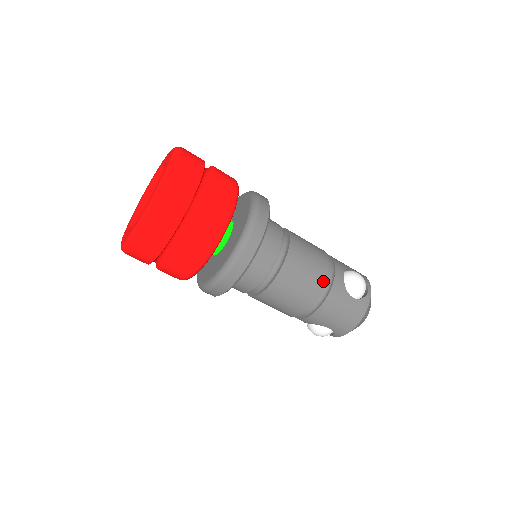
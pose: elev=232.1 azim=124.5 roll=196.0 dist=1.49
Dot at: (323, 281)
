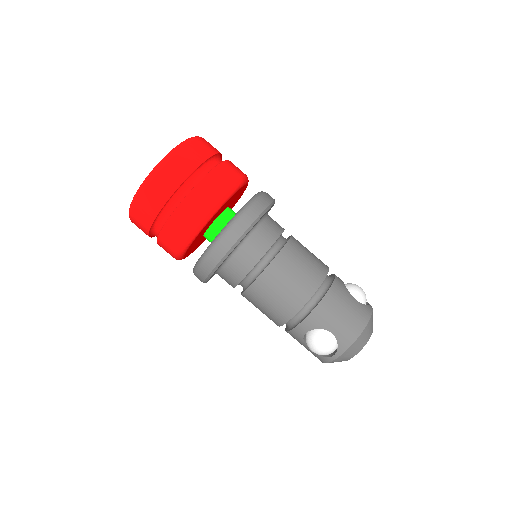
Dot at: (325, 272)
